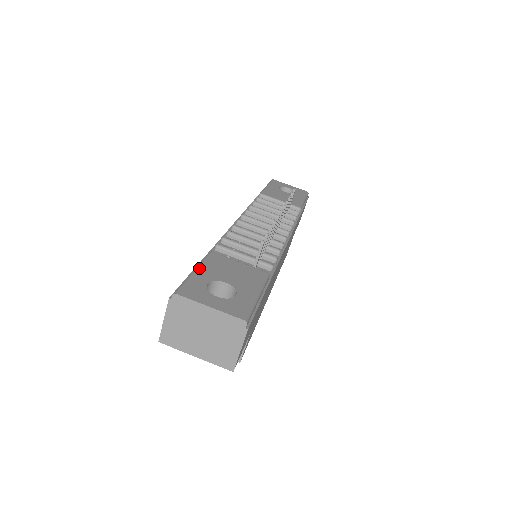
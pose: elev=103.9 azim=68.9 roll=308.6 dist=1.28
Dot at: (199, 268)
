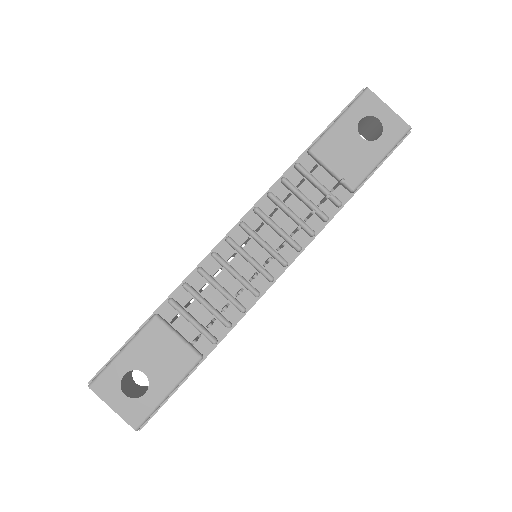
Dot at: (128, 348)
